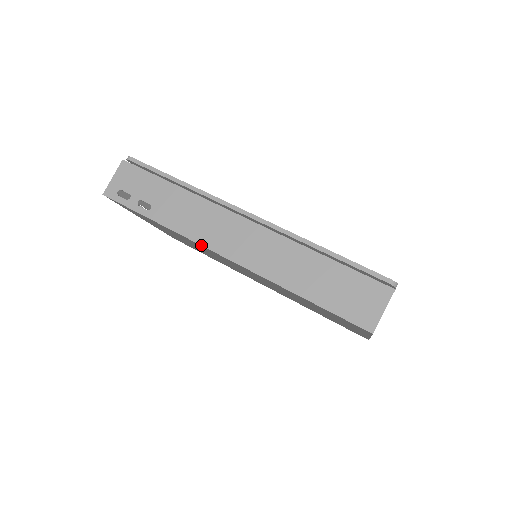
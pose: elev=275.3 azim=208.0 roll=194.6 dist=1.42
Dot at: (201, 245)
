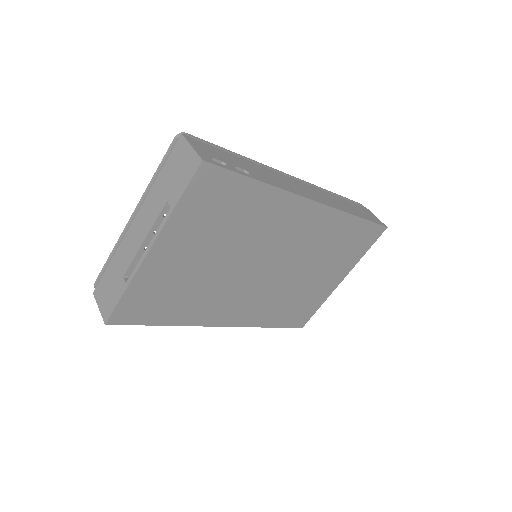
Dot at: (302, 196)
